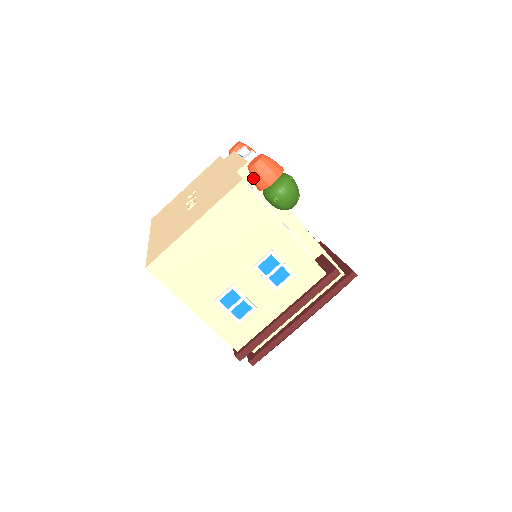
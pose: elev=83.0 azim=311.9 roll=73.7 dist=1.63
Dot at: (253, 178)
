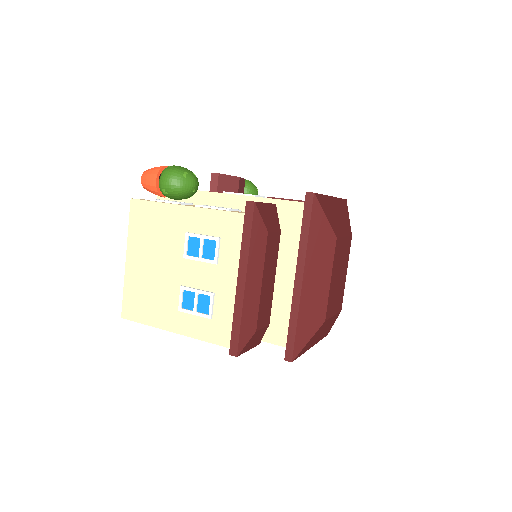
Dot at: occluded
